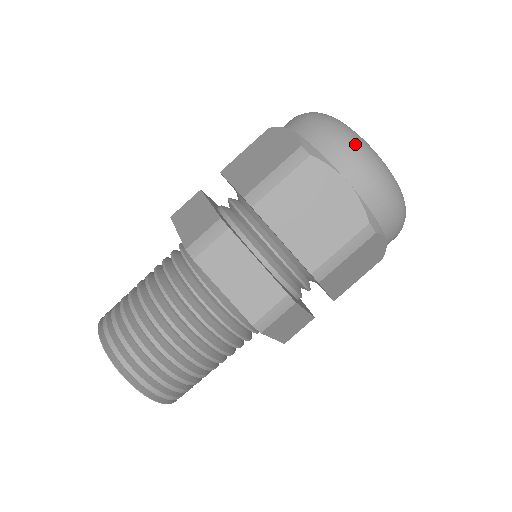
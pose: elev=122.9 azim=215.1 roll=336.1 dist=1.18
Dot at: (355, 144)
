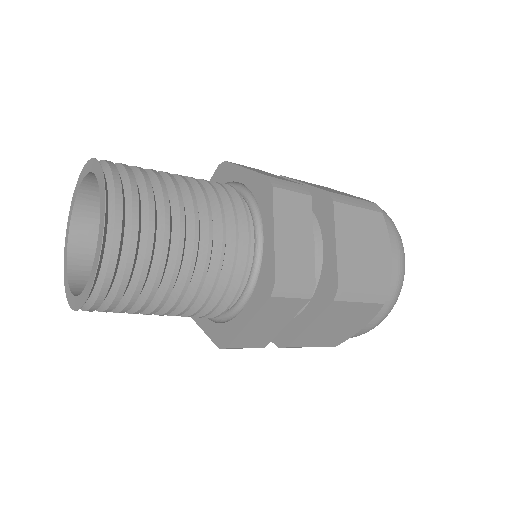
Dot at: occluded
